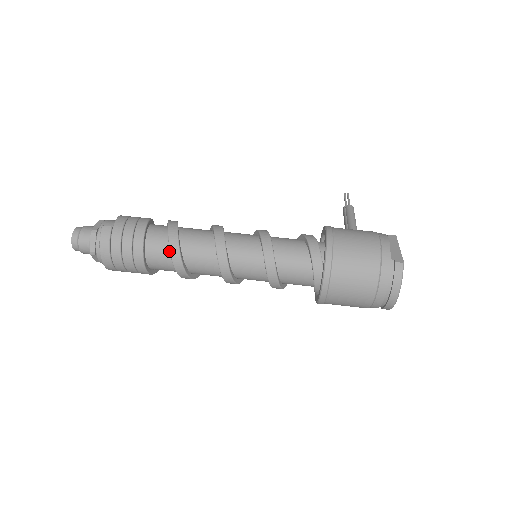
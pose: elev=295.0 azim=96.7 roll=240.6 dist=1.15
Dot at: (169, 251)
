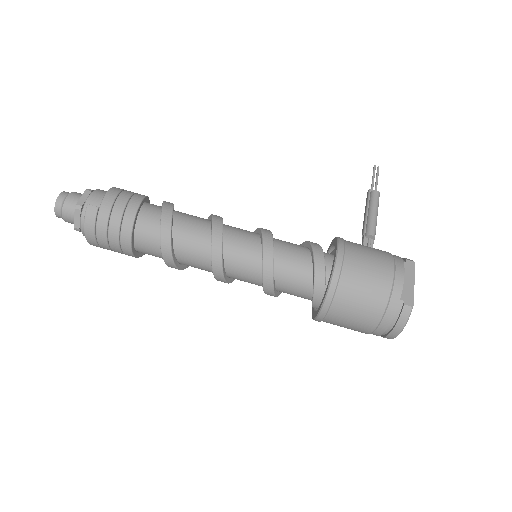
Dot at: (160, 244)
